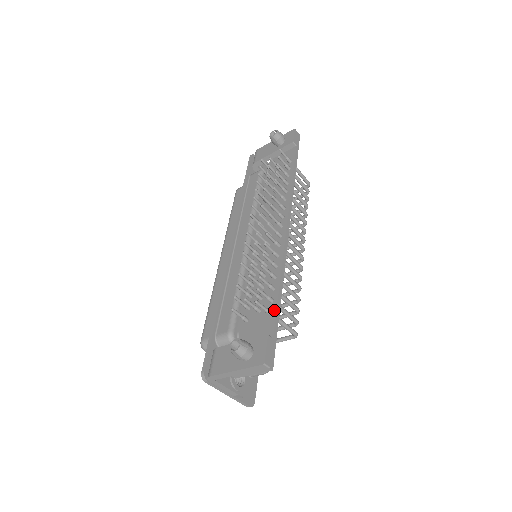
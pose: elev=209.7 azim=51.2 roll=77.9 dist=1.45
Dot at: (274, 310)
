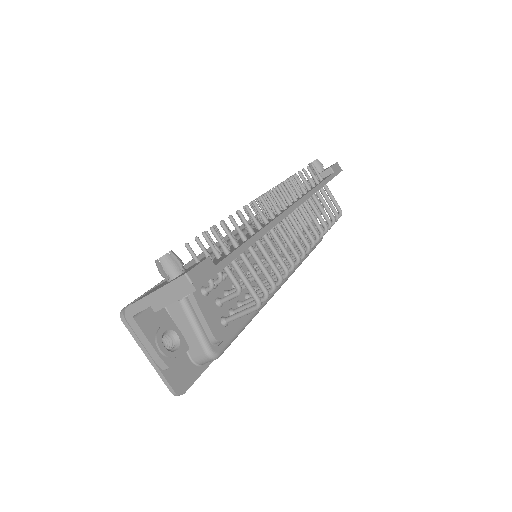
Dot at: (233, 250)
